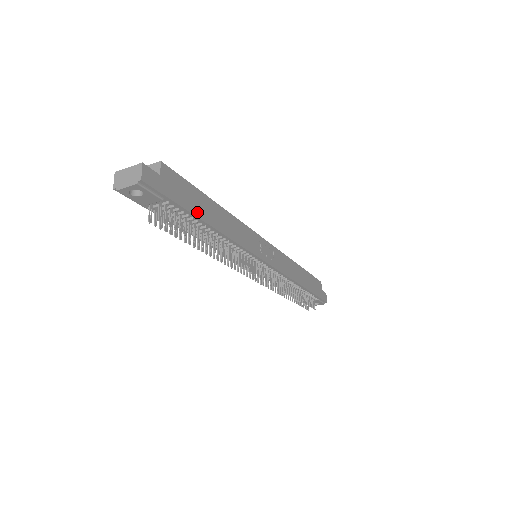
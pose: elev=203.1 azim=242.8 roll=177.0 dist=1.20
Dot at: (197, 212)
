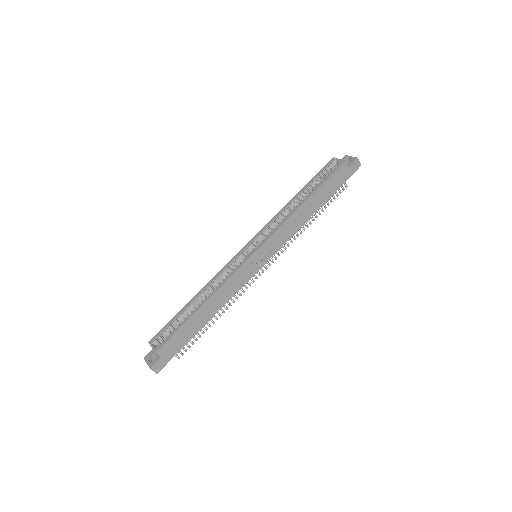
Dot at: (193, 333)
